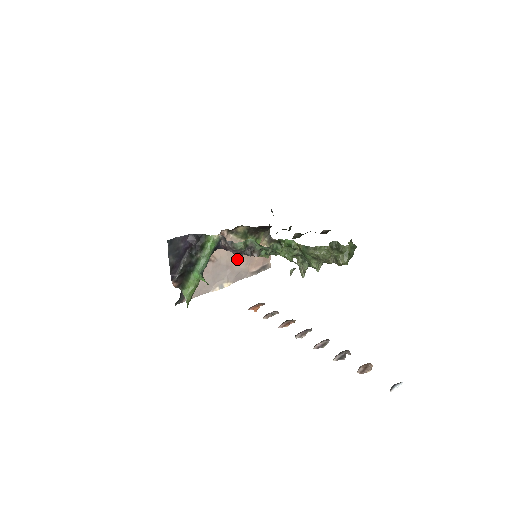
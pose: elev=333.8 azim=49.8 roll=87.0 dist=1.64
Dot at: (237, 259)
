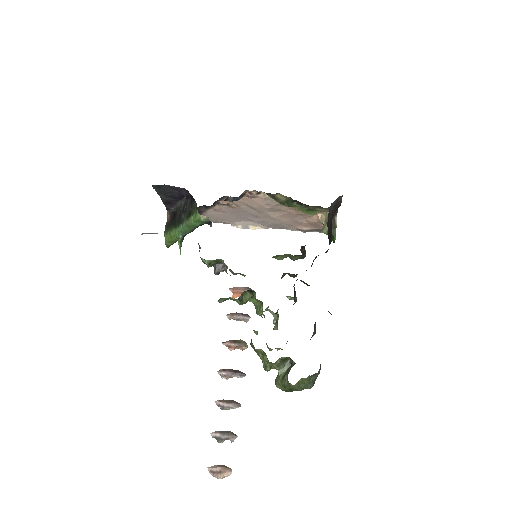
Dot at: (274, 215)
